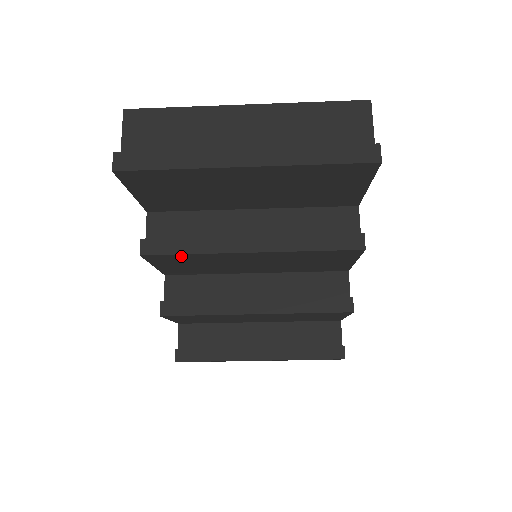
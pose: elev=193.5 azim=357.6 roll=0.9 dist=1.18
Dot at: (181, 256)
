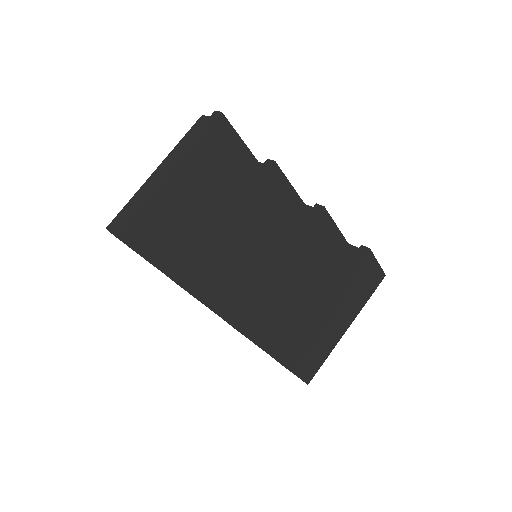
Dot at: (199, 264)
